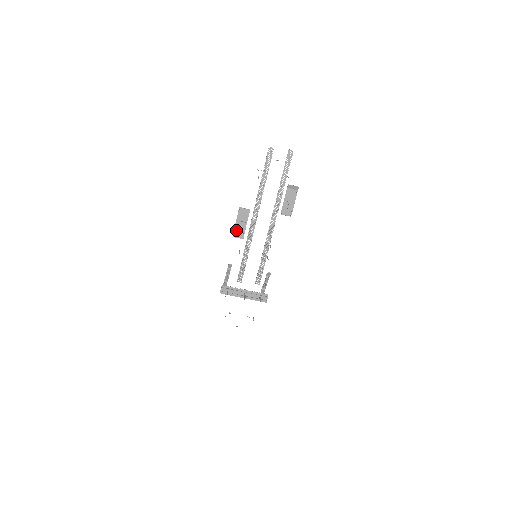
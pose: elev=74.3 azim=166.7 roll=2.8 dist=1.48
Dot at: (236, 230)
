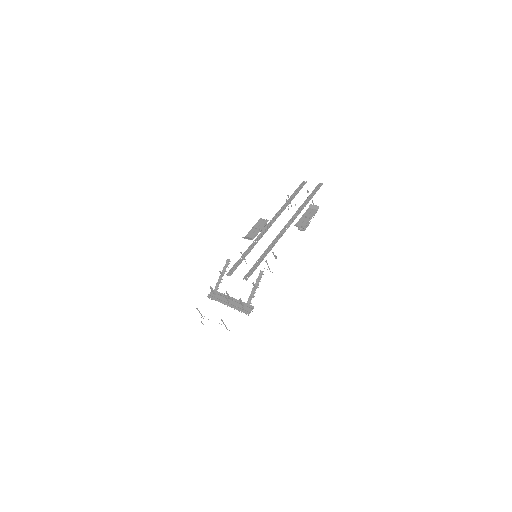
Dot at: (249, 235)
